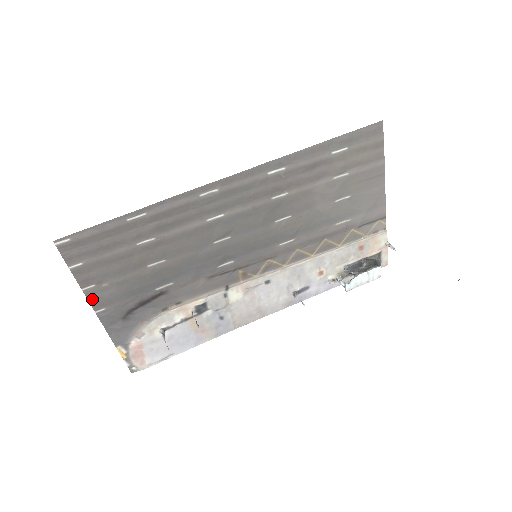
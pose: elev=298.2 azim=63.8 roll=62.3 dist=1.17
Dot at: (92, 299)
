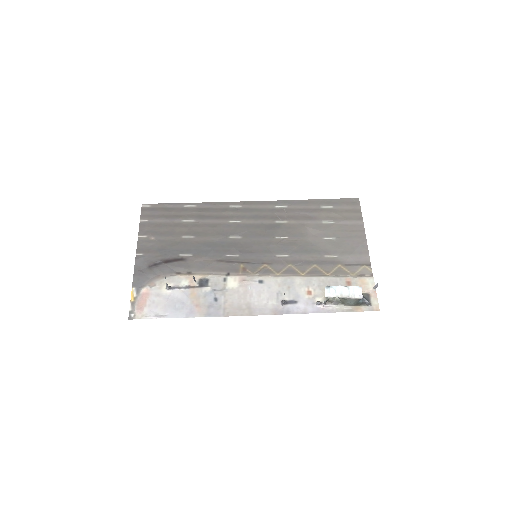
Dot at: (140, 245)
